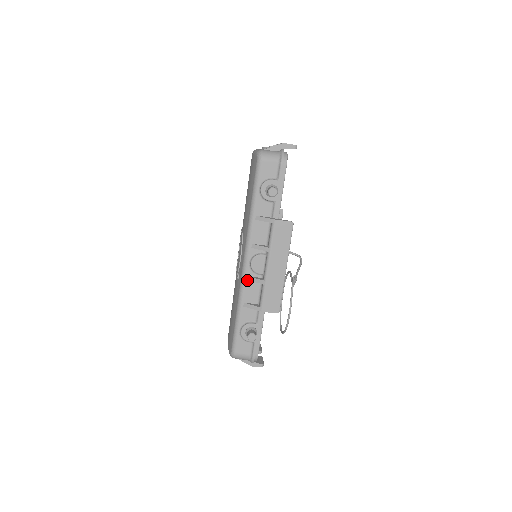
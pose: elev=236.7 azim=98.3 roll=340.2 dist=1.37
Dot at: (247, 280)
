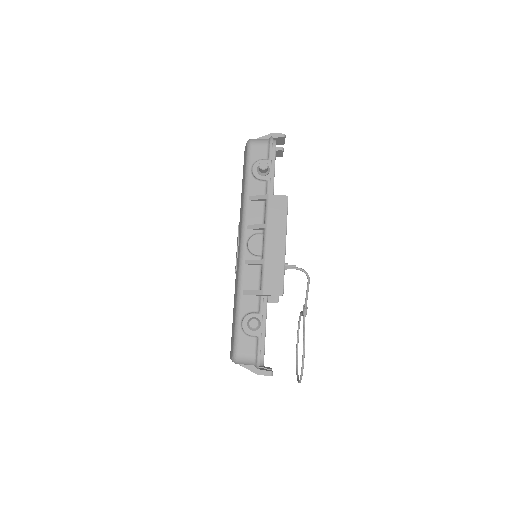
Dot at: (245, 264)
